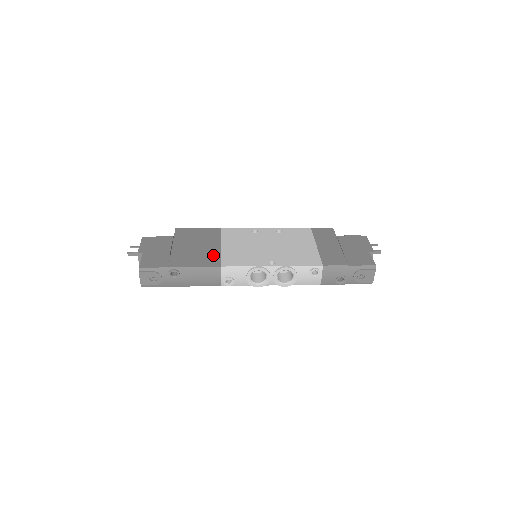
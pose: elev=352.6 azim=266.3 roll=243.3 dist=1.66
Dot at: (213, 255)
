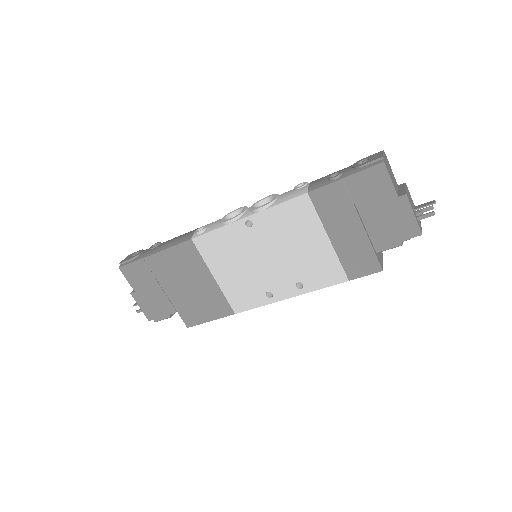
Dot at: occluded
